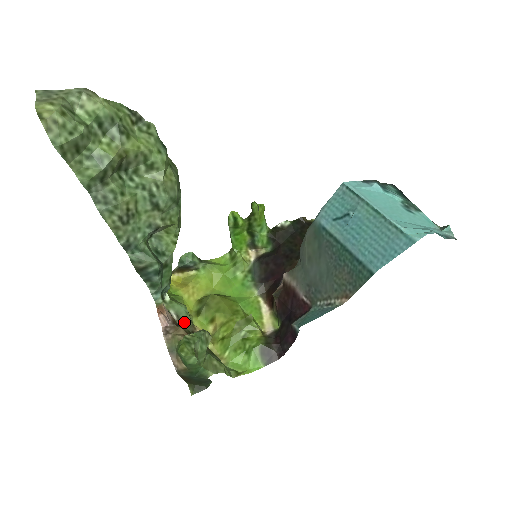
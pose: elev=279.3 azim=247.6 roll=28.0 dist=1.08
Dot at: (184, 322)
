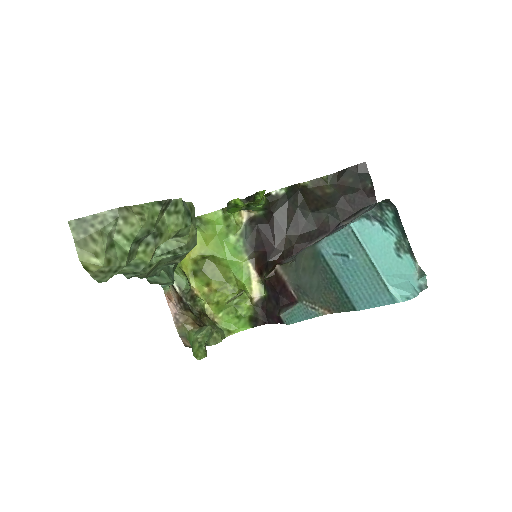
Dot at: (185, 292)
